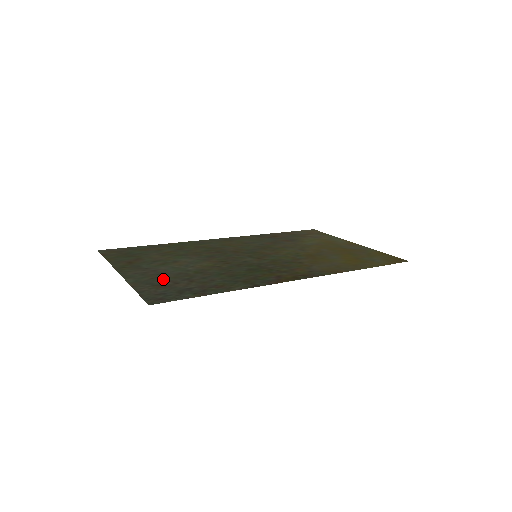
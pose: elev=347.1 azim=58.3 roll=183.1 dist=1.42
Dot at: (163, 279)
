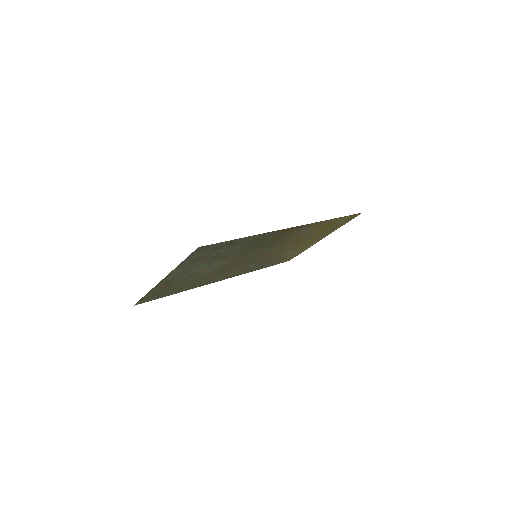
Dot at: (197, 263)
